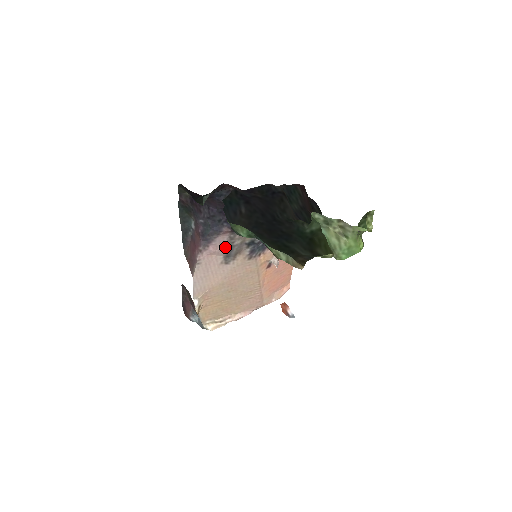
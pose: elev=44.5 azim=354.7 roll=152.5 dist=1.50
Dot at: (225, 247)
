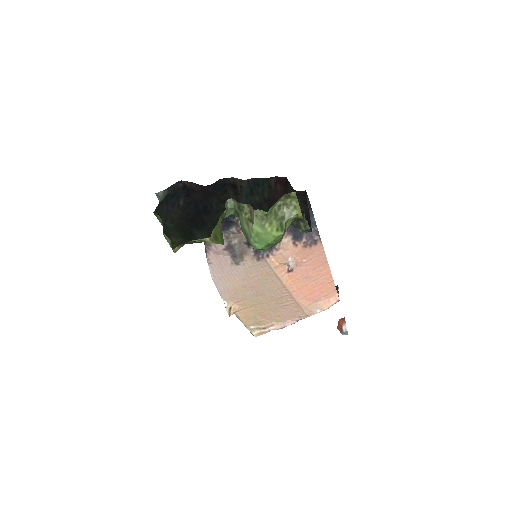
Dot at: (225, 246)
